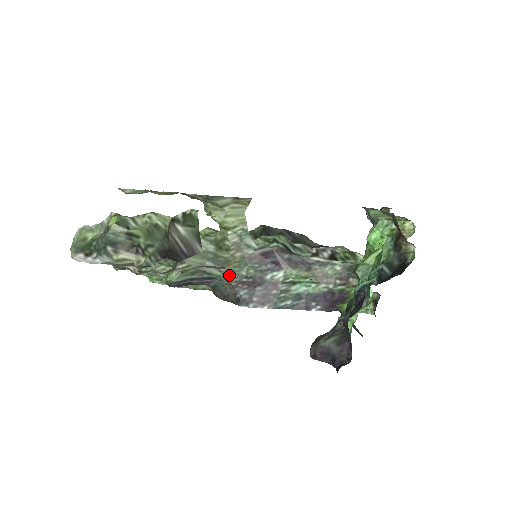
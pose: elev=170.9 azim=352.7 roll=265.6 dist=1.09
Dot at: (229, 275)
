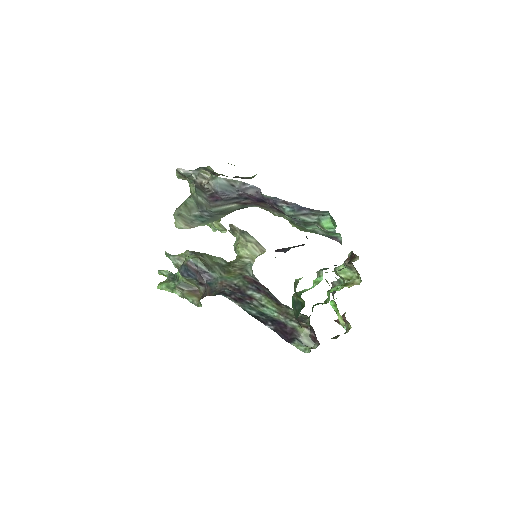
Dot at: (225, 279)
